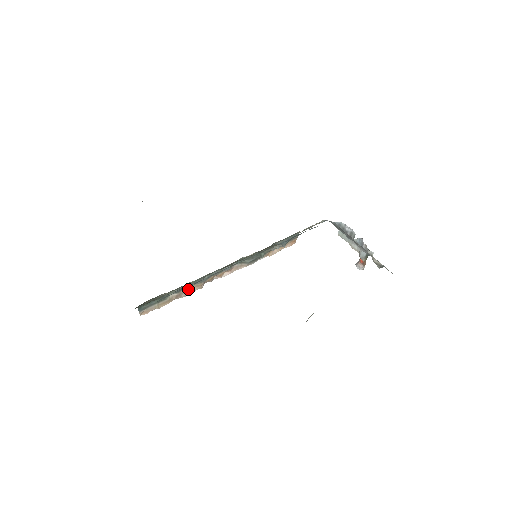
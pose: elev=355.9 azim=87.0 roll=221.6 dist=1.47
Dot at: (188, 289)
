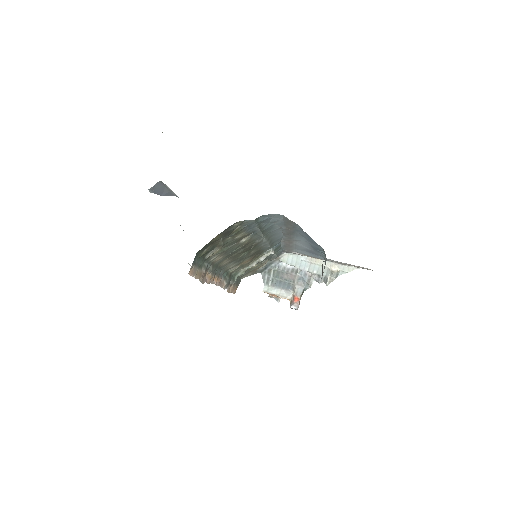
Dot at: (204, 276)
